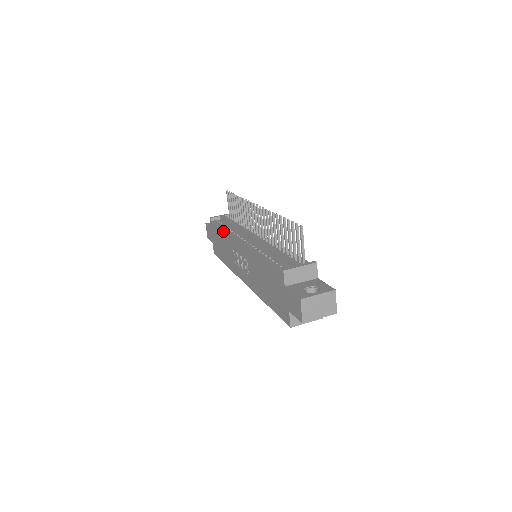
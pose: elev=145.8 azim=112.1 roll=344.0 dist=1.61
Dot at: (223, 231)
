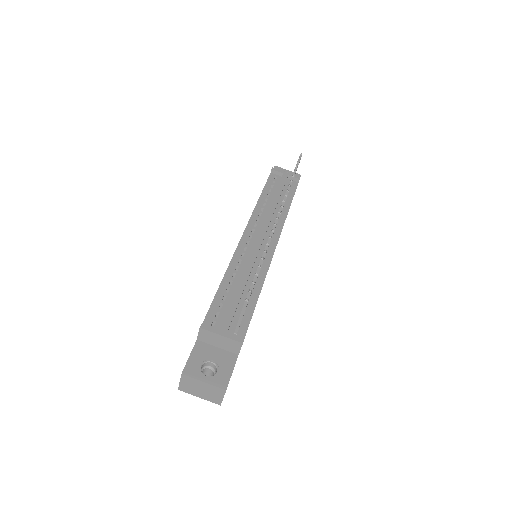
Dot at: (258, 200)
